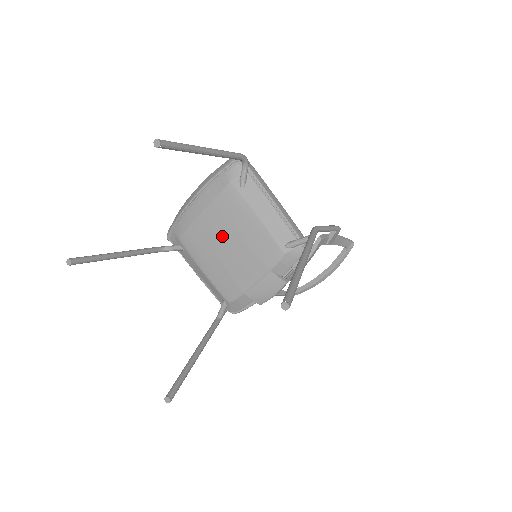
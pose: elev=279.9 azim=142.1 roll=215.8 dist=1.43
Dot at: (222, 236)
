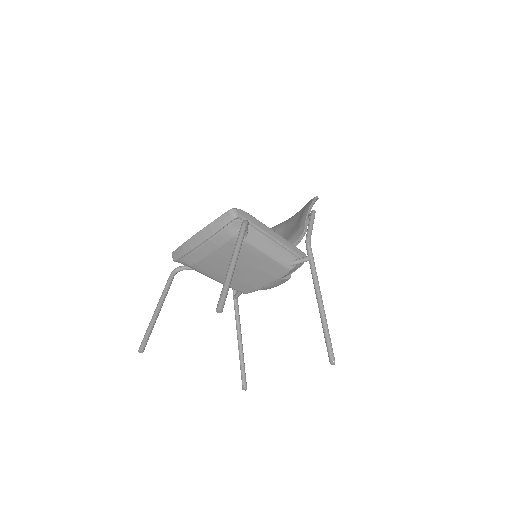
Dot at: occluded
